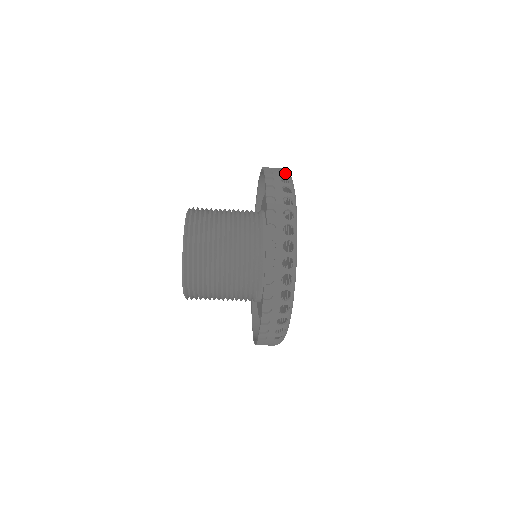
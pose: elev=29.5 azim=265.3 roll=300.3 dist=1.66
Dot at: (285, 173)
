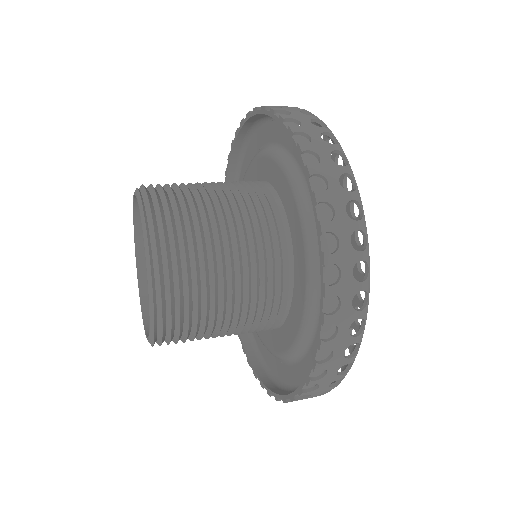
Dot at: (362, 290)
